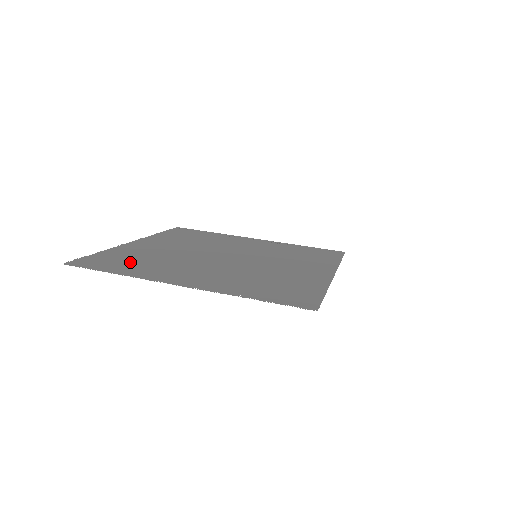
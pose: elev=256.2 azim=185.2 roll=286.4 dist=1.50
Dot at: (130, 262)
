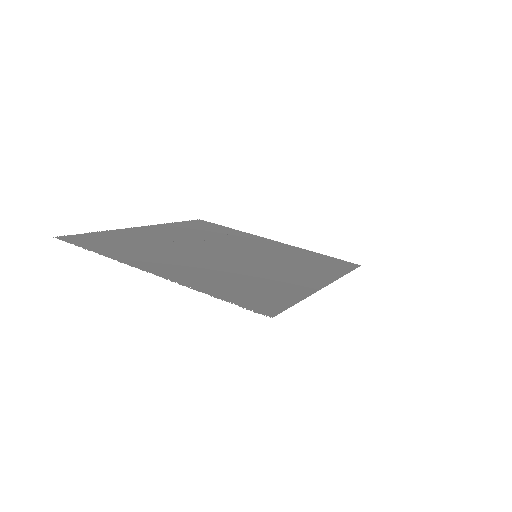
Dot at: (120, 244)
